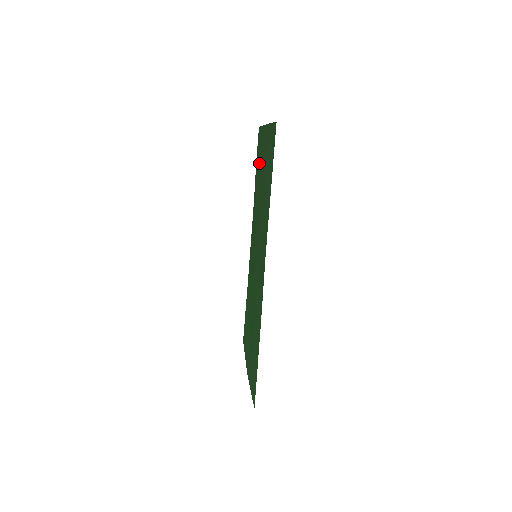
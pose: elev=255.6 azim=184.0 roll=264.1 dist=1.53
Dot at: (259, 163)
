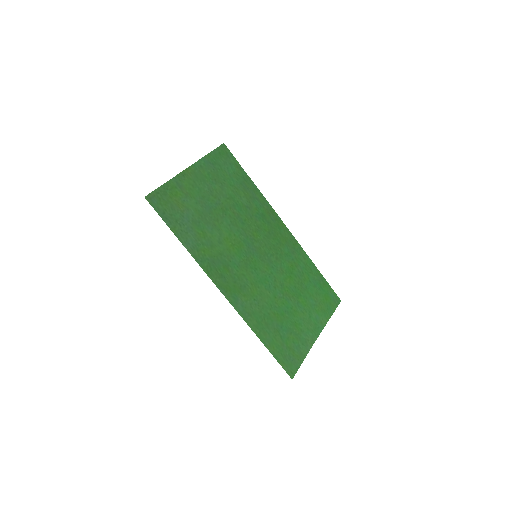
Dot at: (225, 181)
